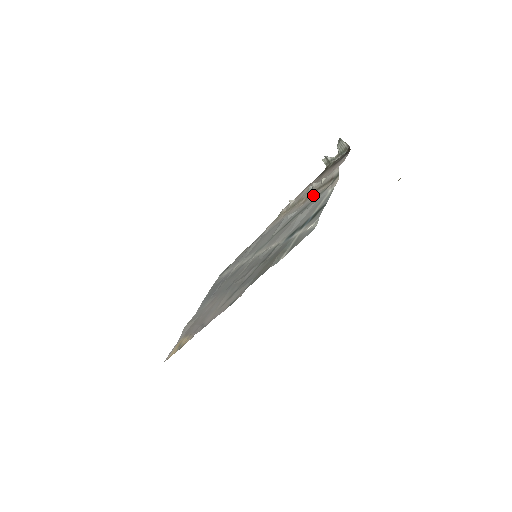
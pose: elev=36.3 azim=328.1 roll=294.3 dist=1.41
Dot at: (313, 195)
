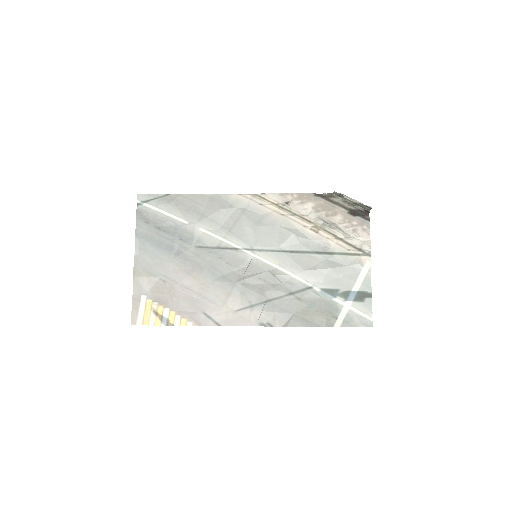
Dot at: (332, 239)
